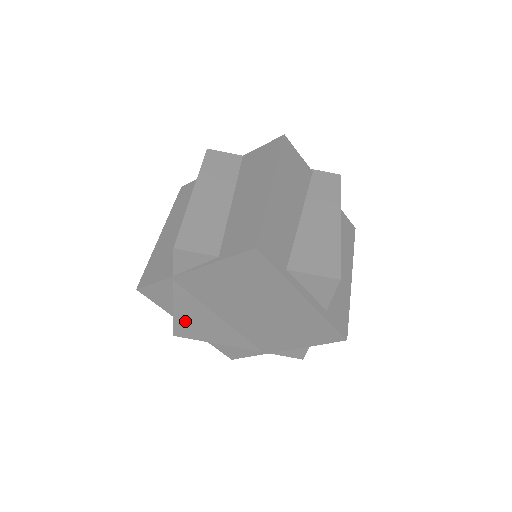
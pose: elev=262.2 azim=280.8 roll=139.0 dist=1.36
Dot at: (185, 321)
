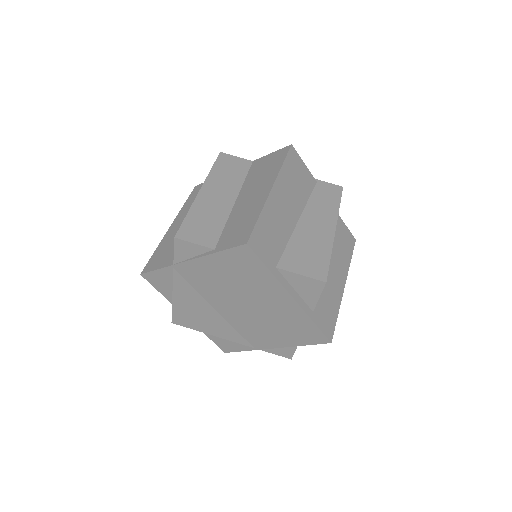
Dot at: (183, 309)
